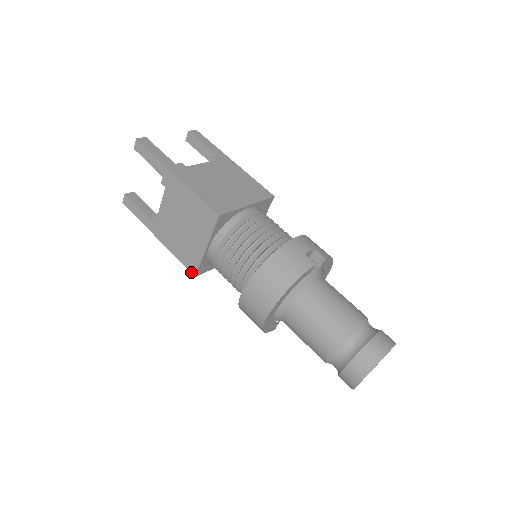
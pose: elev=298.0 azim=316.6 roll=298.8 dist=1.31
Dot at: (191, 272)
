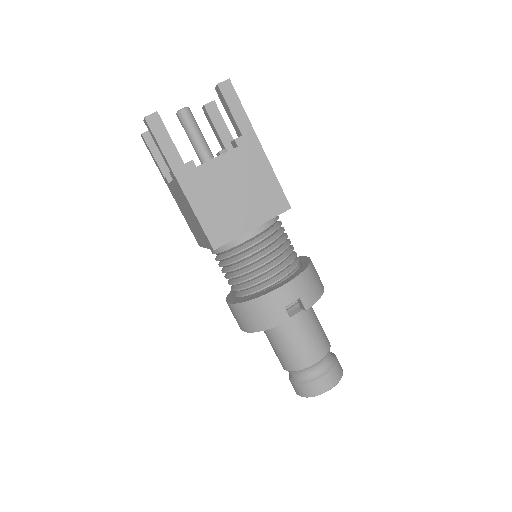
Dot at: occluded
